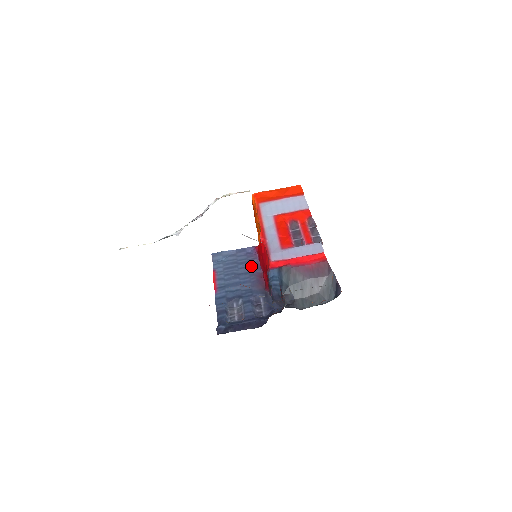
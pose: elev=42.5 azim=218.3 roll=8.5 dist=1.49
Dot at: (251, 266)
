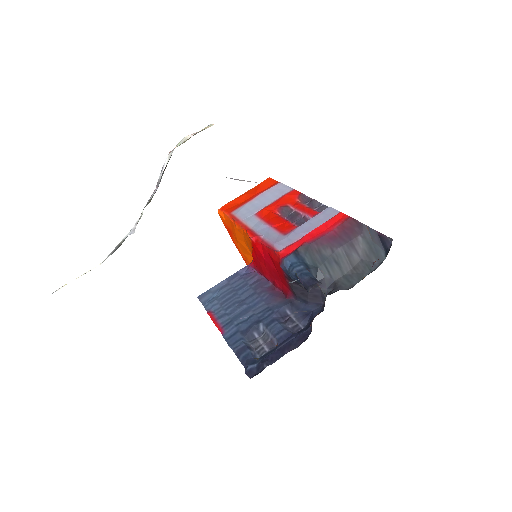
Dot at: (254, 285)
